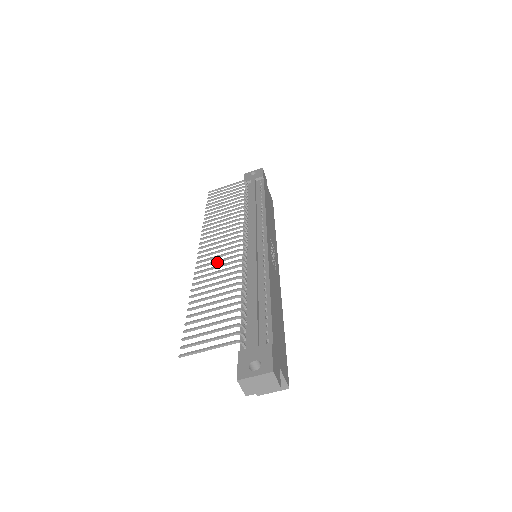
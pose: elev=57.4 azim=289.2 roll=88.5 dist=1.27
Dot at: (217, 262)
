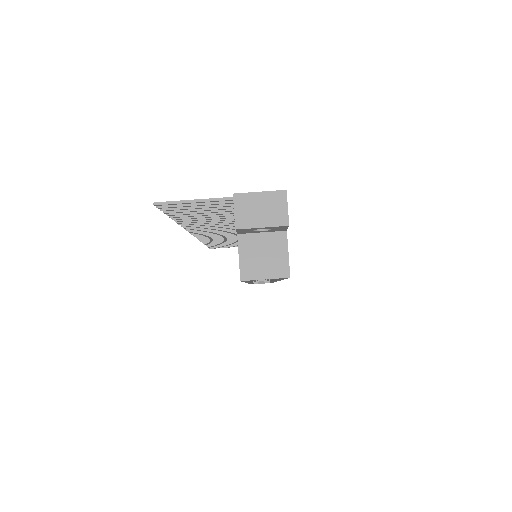
Dot at: (215, 228)
